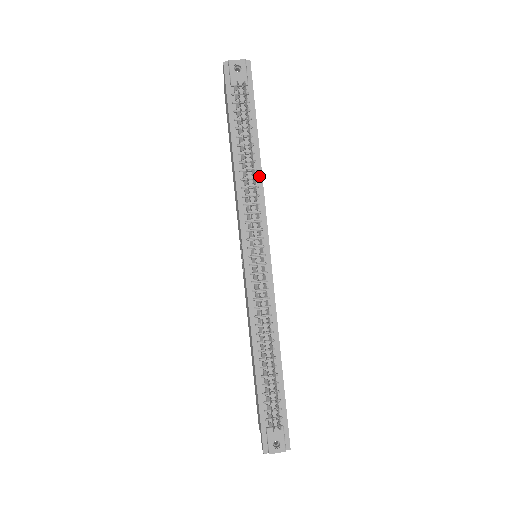
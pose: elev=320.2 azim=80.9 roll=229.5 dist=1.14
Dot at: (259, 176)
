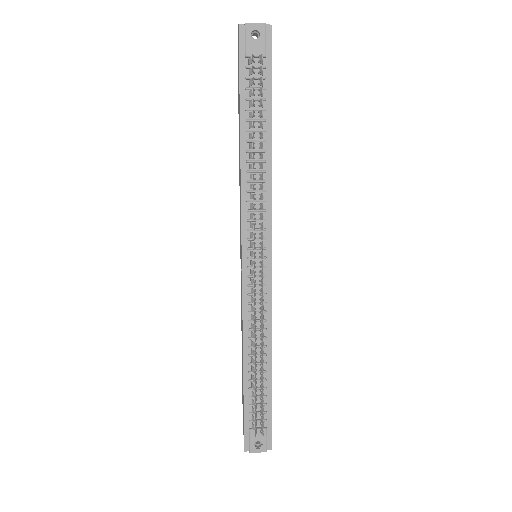
Dot at: (268, 169)
